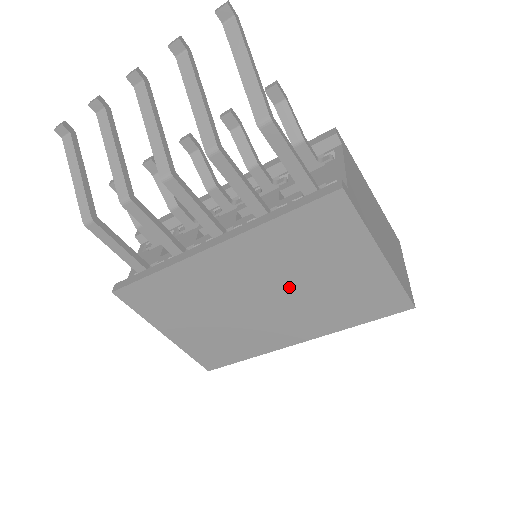
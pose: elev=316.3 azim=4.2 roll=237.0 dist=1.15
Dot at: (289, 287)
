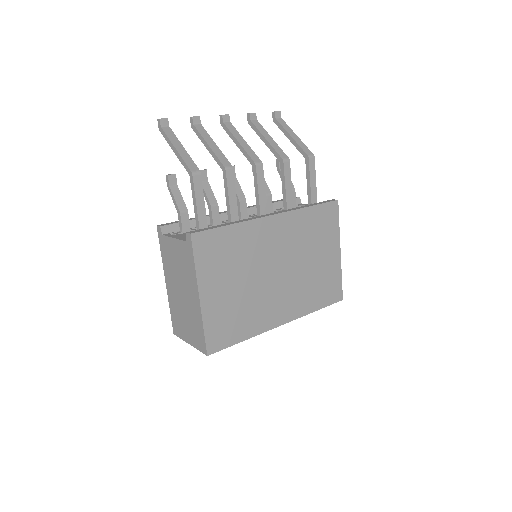
Dot at: (296, 264)
